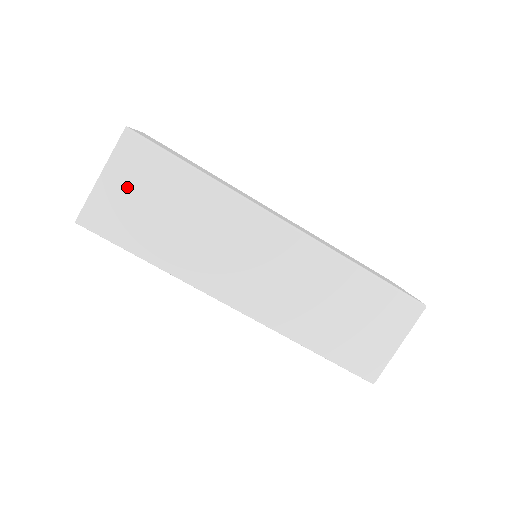
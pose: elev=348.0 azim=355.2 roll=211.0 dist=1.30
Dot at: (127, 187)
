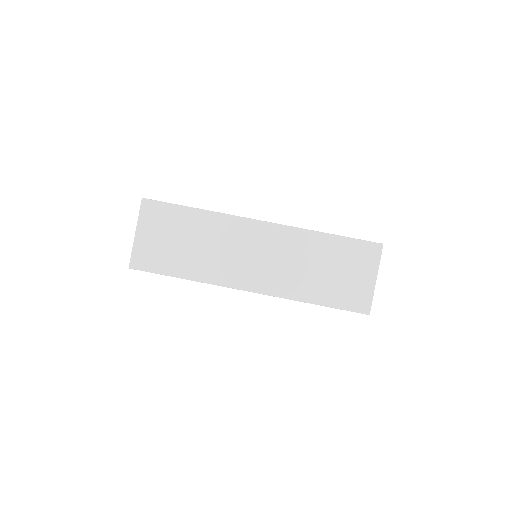
Dot at: (154, 234)
